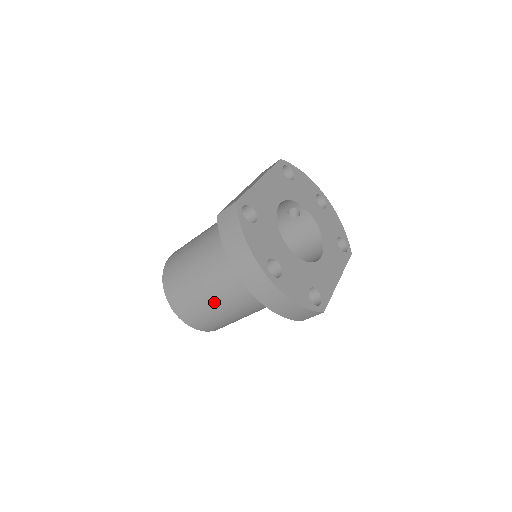
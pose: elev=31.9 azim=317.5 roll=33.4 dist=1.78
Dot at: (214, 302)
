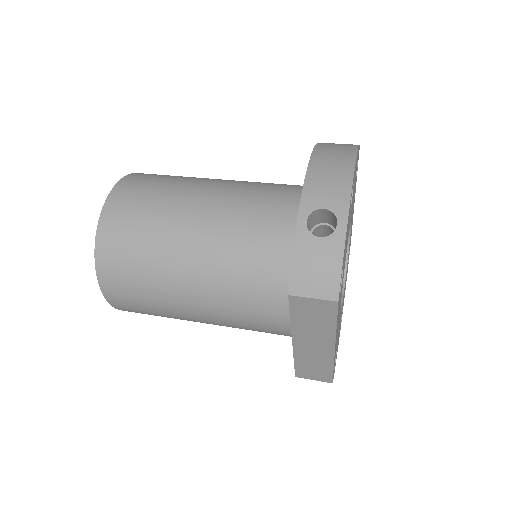
Dot at: occluded
